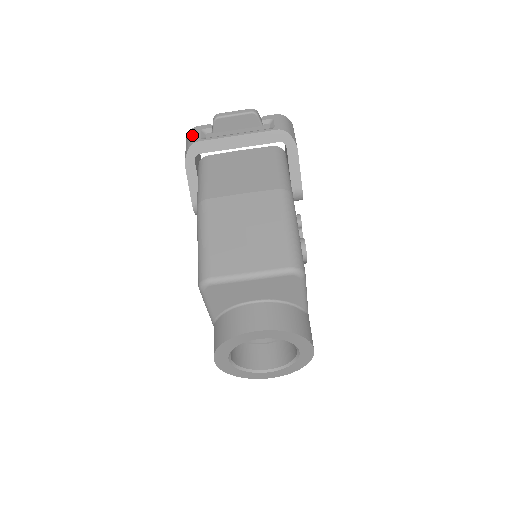
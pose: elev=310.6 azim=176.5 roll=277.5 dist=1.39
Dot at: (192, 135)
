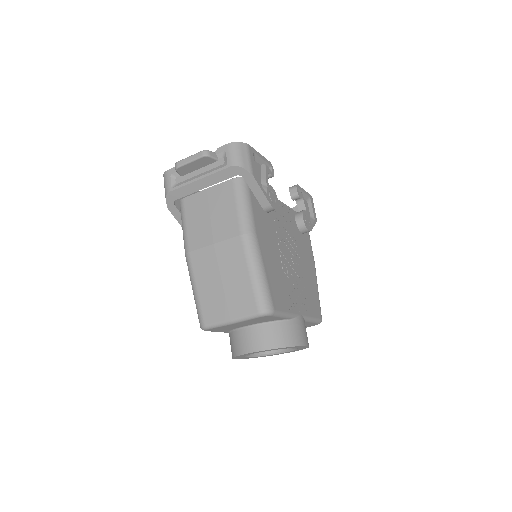
Dot at: (165, 182)
